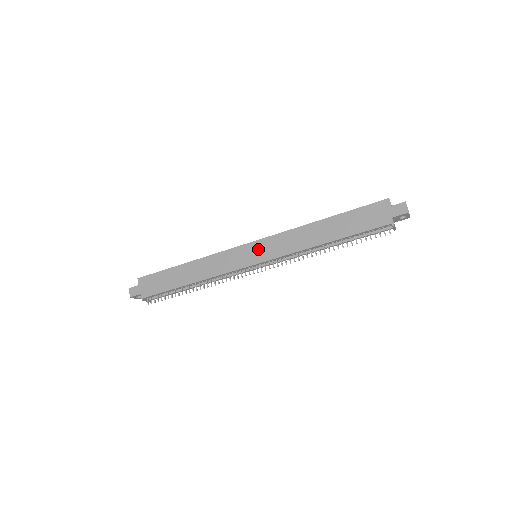
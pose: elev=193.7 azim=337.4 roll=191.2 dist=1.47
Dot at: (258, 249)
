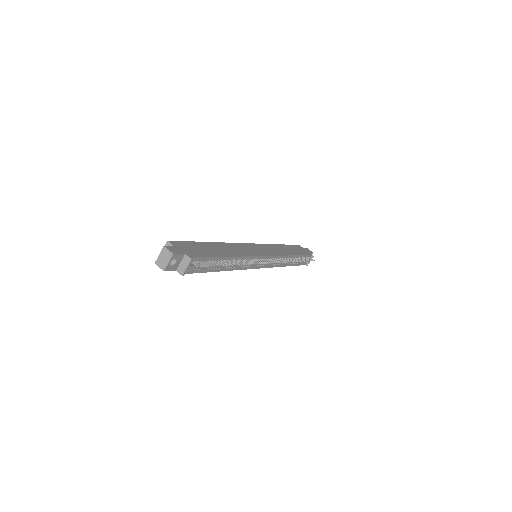
Dot at: (260, 248)
